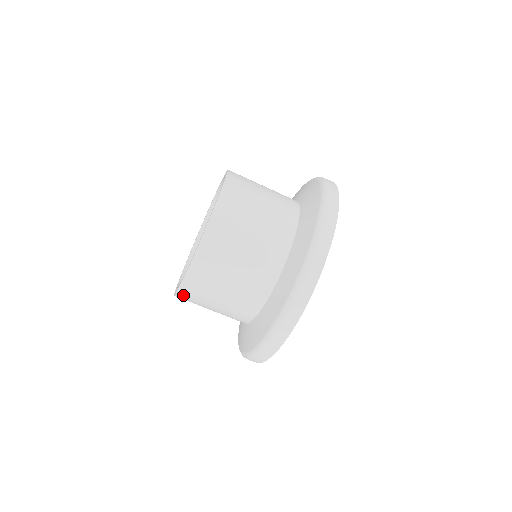
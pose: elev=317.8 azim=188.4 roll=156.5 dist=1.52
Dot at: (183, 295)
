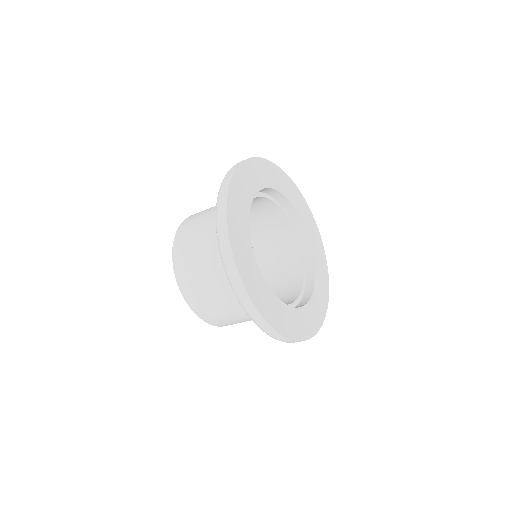
Dot at: (192, 303)
